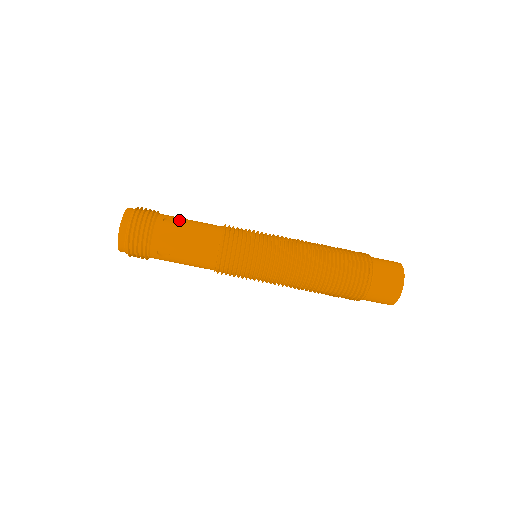
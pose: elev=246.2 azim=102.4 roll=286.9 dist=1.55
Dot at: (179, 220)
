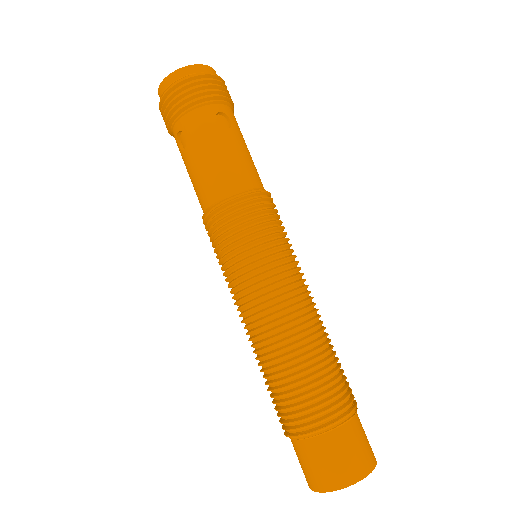
Dot at: occluded
